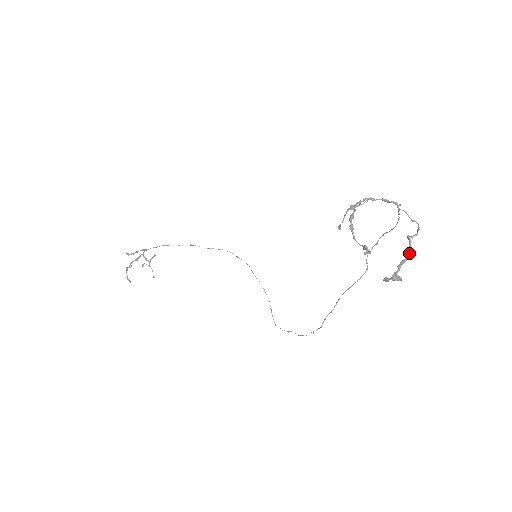
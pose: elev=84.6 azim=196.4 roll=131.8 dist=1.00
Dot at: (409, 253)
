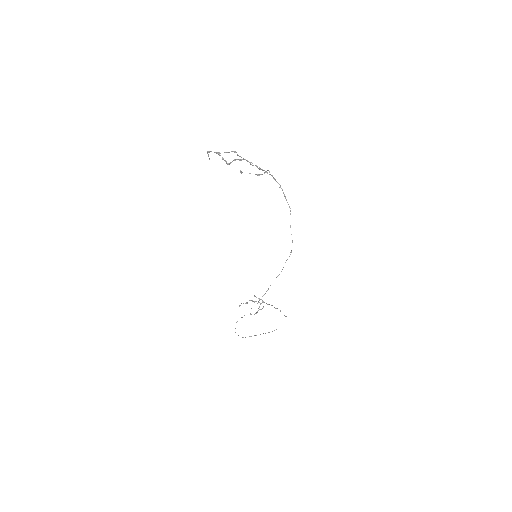
Dot at: (226, 152)
